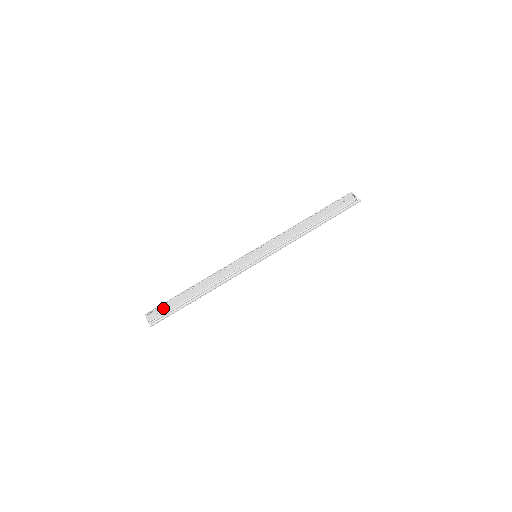
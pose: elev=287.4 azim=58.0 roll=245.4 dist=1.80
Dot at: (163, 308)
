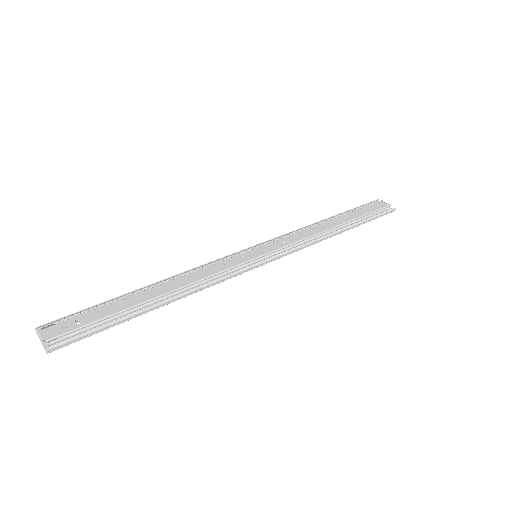
Dot at: (80, 318)
